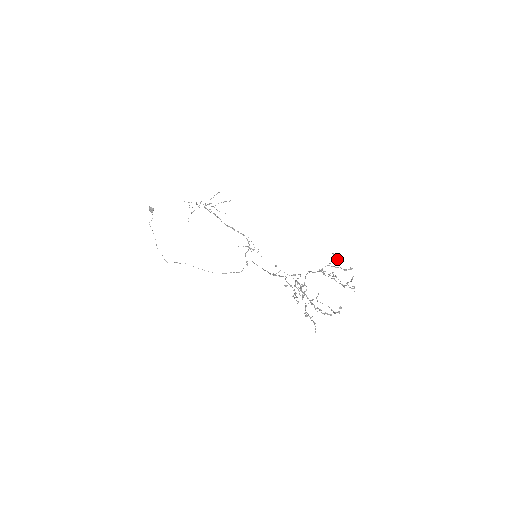
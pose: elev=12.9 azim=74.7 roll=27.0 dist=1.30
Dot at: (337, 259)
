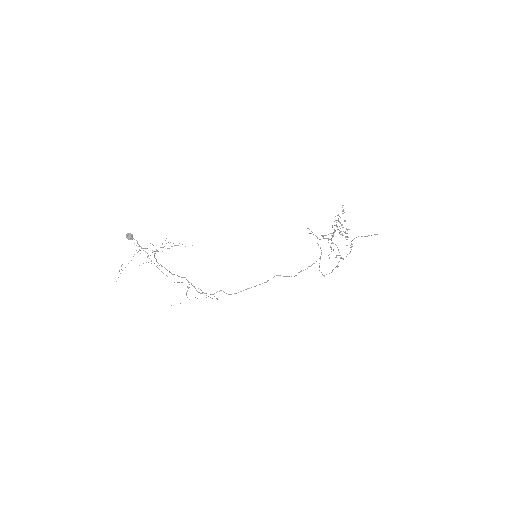
Dot at: (343, 211)
